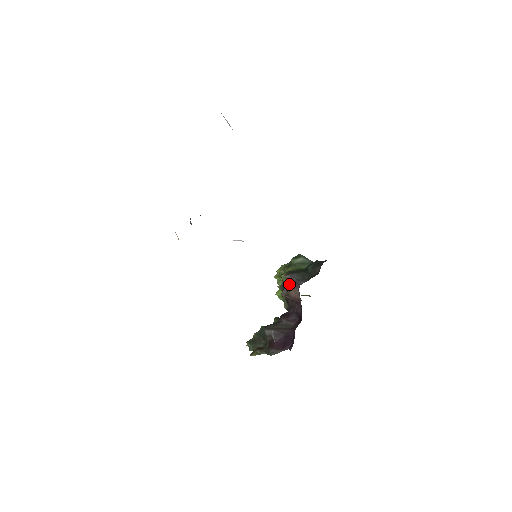
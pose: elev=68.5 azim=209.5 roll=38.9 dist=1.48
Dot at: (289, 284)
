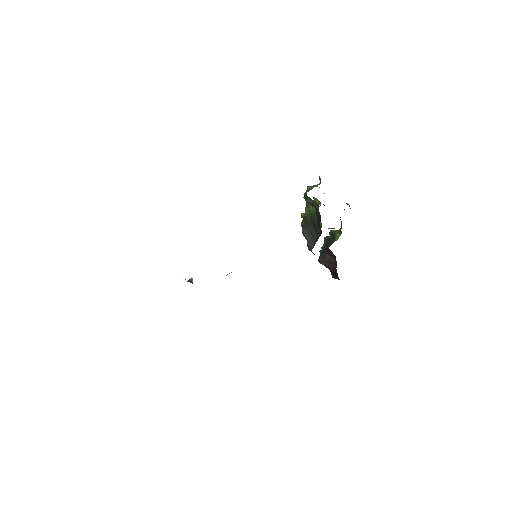
Dot at: occluded
